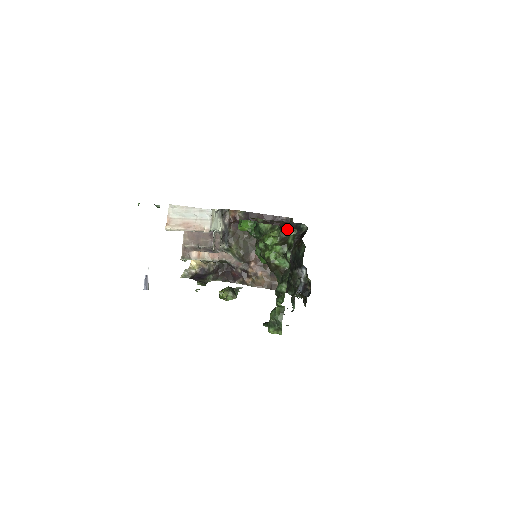
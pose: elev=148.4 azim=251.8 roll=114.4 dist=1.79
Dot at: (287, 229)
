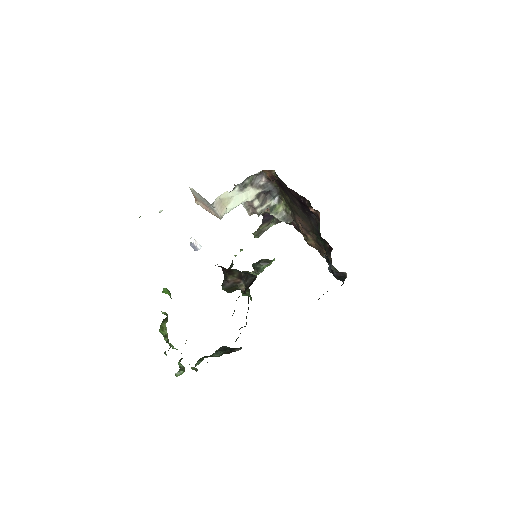
Dot at: occluded
